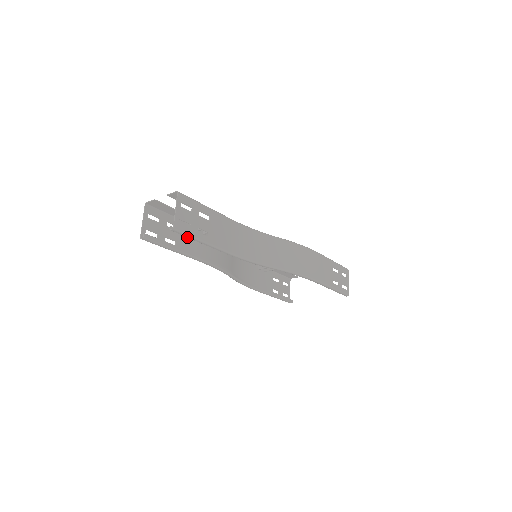
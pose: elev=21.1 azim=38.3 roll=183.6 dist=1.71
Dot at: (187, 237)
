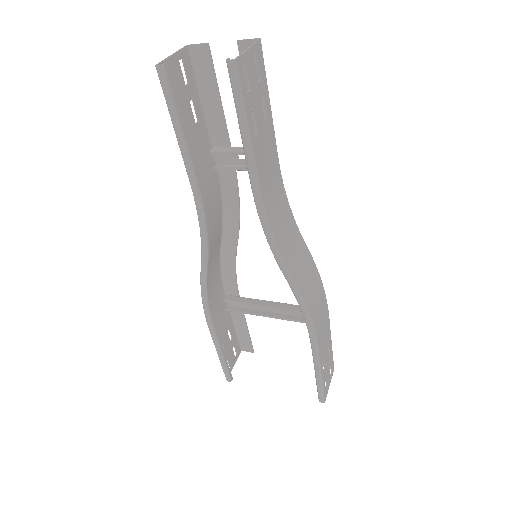
Dot at: (235, 101)
